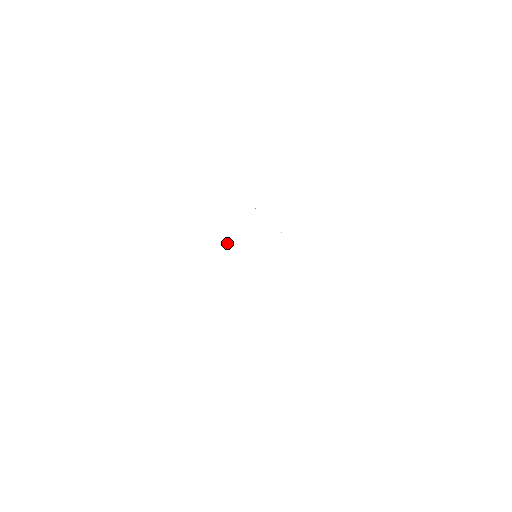
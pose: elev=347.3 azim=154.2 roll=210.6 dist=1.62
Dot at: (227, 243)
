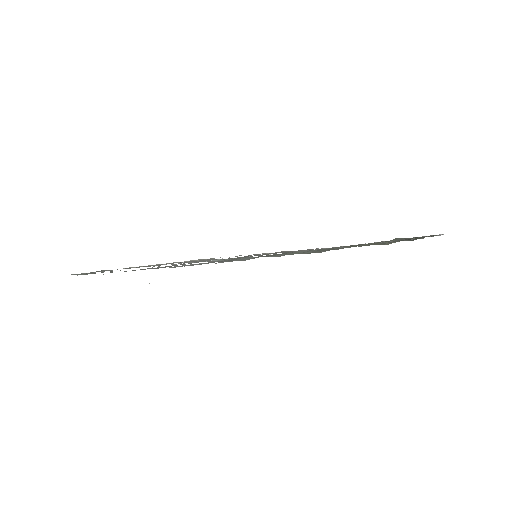
Dot at: (149, 283)
